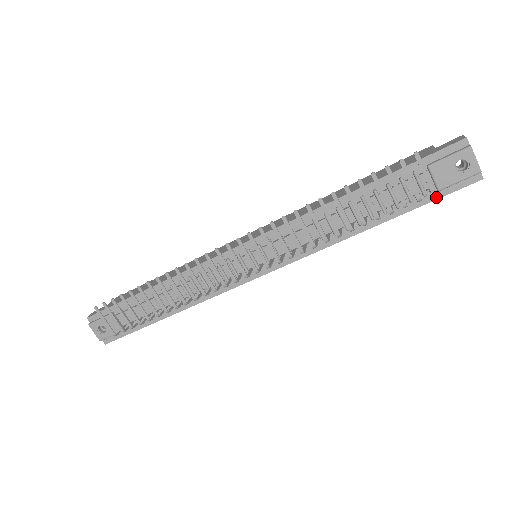
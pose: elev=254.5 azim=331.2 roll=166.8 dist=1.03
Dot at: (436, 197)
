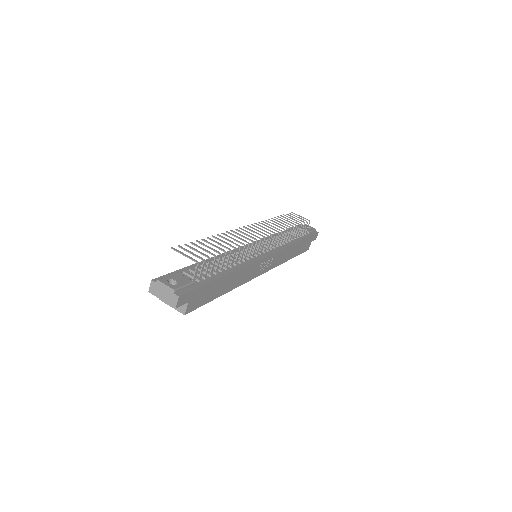
Dot at: (310, 235)
